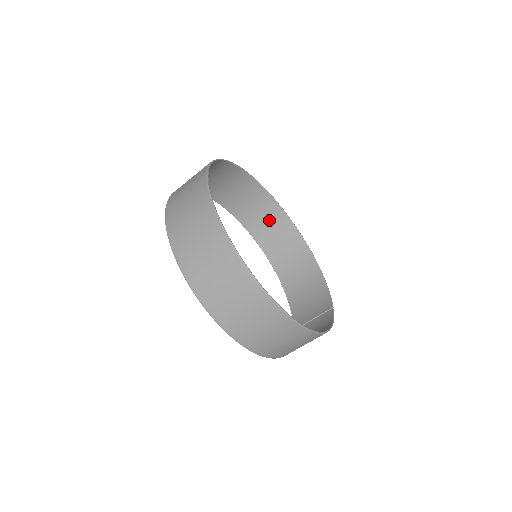
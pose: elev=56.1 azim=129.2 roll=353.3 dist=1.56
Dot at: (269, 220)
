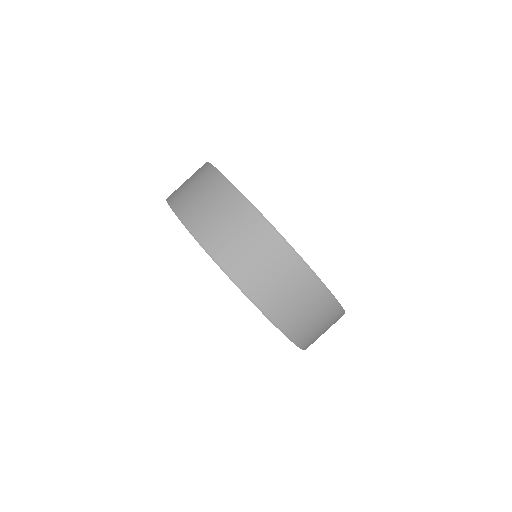
Dot at: occluded
